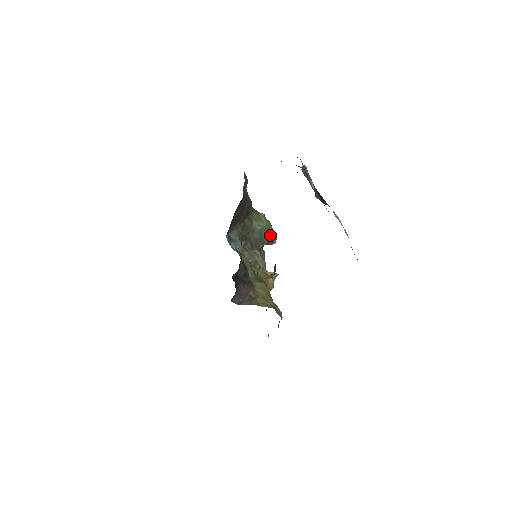
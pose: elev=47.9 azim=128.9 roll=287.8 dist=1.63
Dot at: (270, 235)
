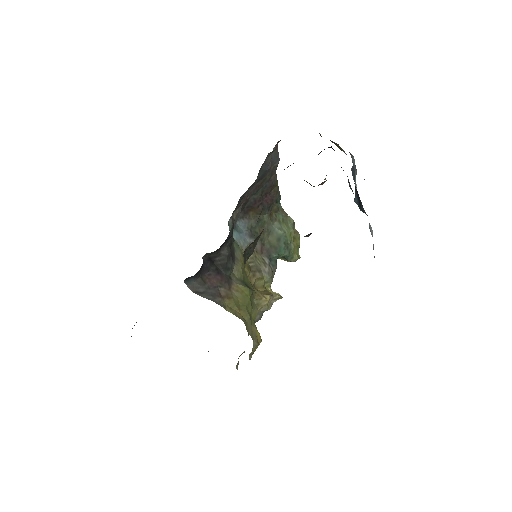
Dot at: (292, 248)
